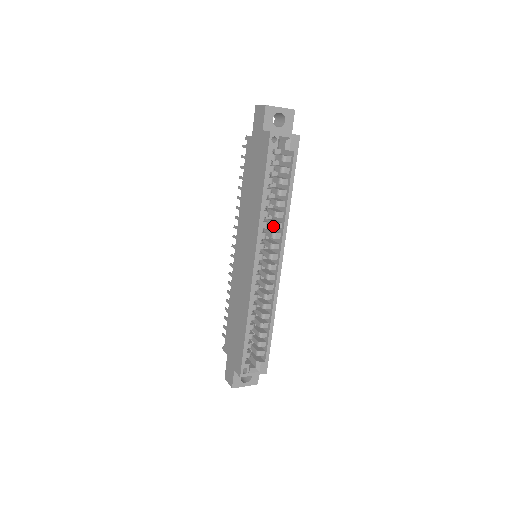
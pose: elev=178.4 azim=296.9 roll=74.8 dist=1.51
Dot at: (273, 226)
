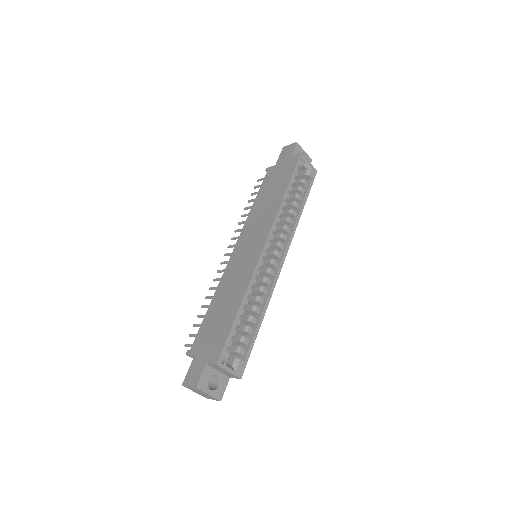
Dot at: (283, 227)
